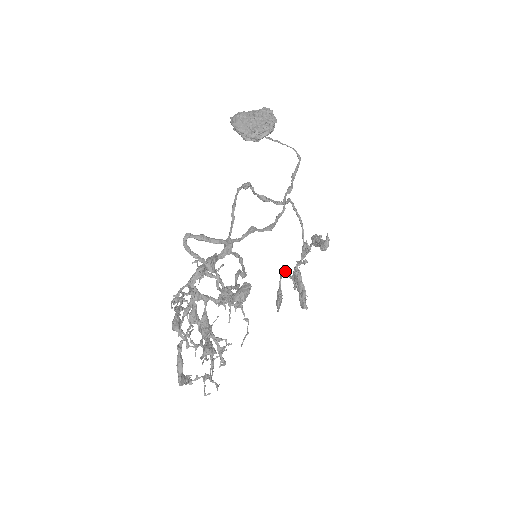
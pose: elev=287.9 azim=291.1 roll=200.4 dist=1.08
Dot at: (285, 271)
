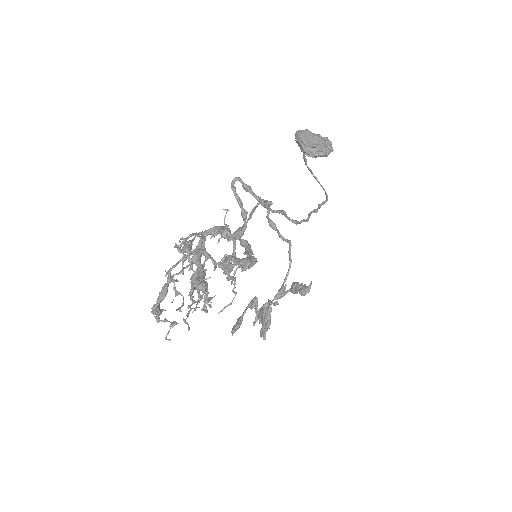
Dot at: (255, 302)
